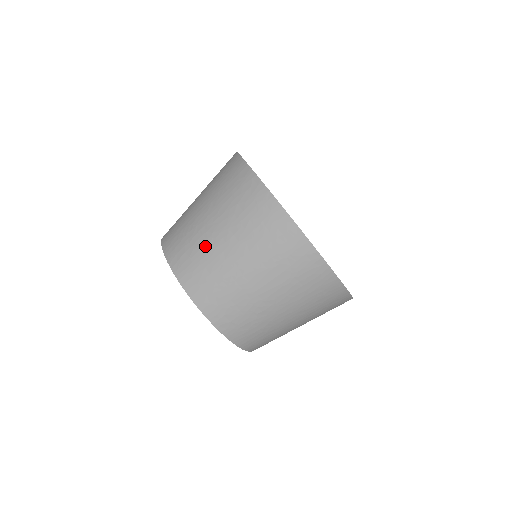
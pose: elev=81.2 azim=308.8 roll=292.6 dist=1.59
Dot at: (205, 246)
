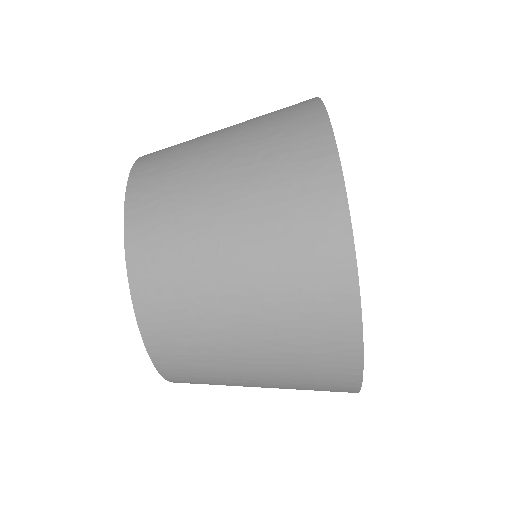
Dot at: (196, 144)
